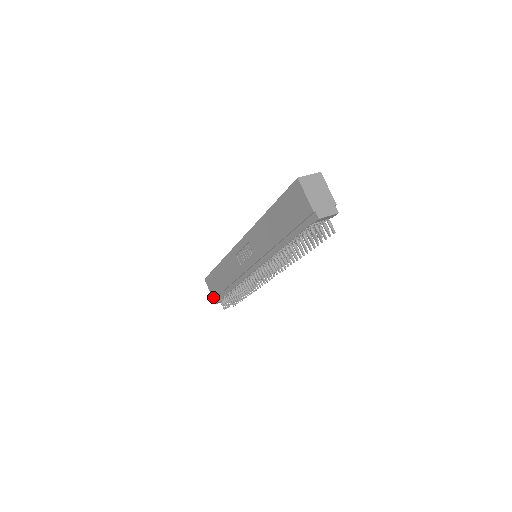
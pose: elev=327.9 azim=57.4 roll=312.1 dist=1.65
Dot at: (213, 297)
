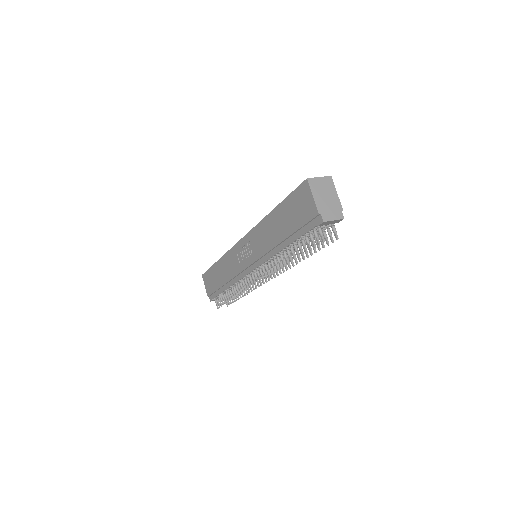
Dot at: (208, 294)
